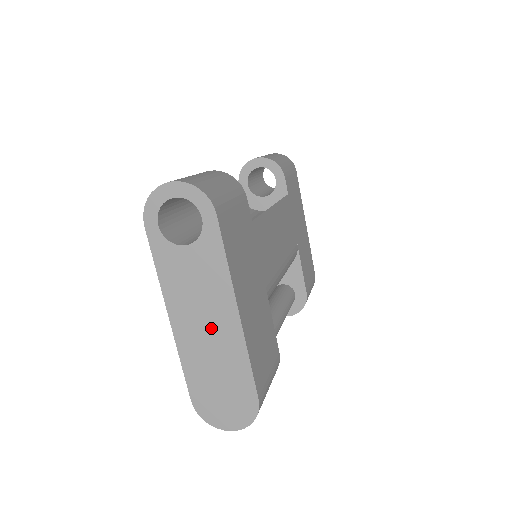
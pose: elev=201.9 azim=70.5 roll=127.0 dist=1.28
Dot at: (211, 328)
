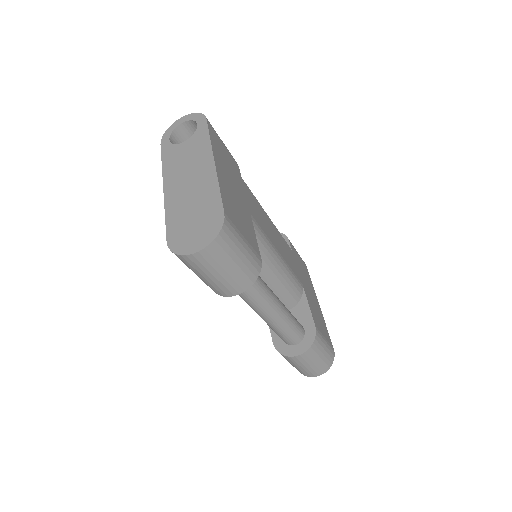
Dot at: (193, 180)
